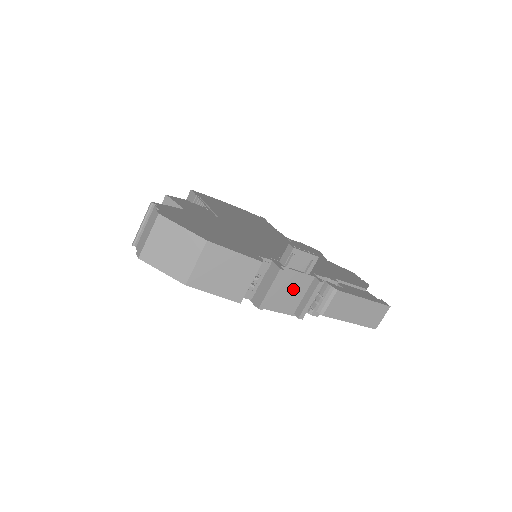
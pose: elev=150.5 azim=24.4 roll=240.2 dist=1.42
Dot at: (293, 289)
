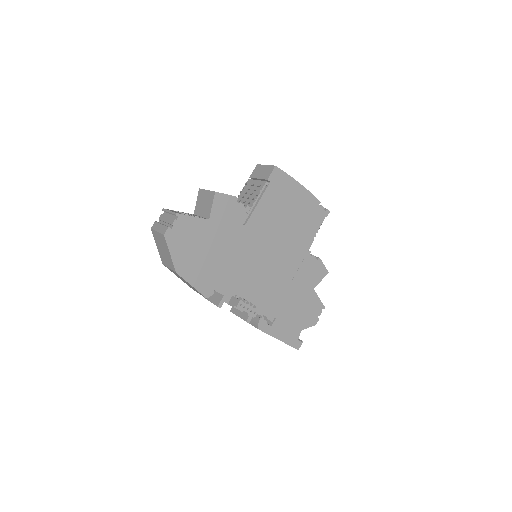
Dot at: occluded
